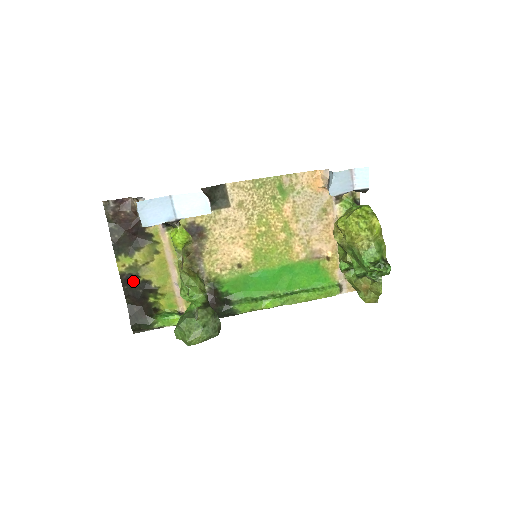
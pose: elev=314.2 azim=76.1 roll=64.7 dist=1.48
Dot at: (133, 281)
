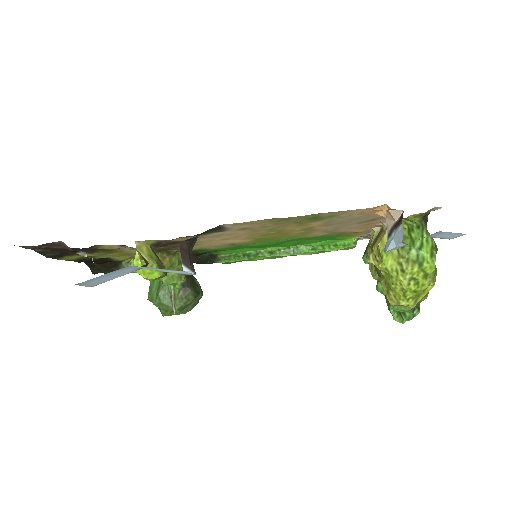
Dot at: (87, 260)
